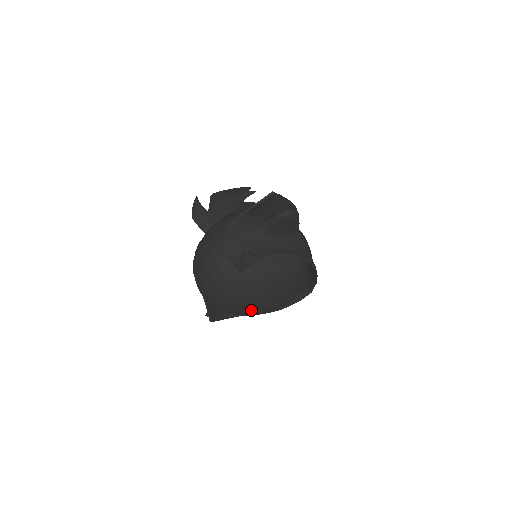
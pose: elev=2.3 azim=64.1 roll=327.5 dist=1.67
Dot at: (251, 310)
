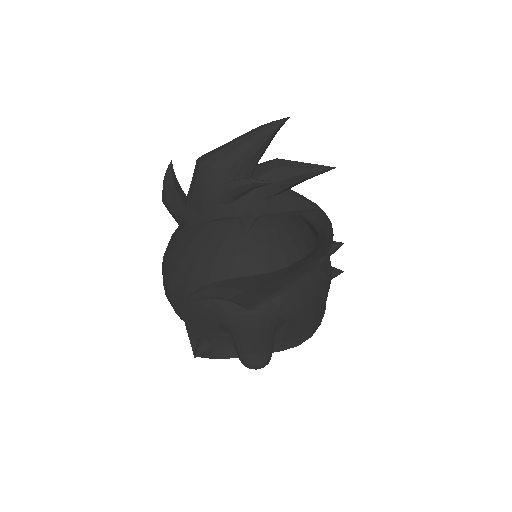
Dot at: occluded
